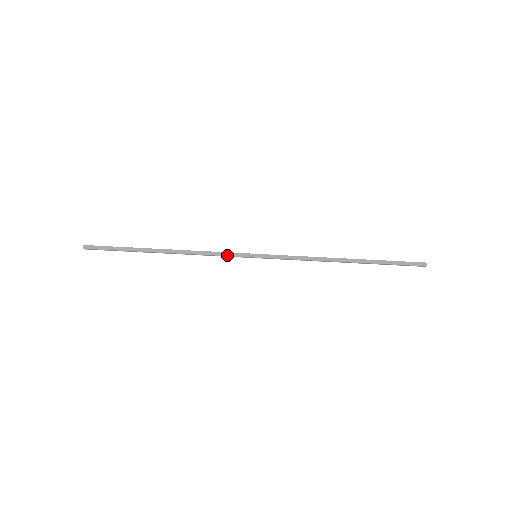
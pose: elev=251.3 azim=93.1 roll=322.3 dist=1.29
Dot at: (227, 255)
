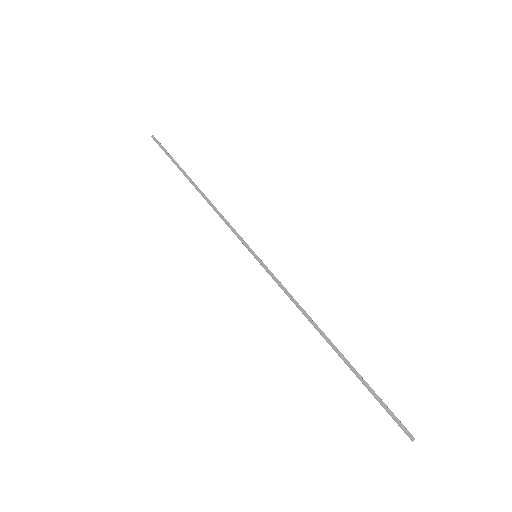
Dot at: occluded
